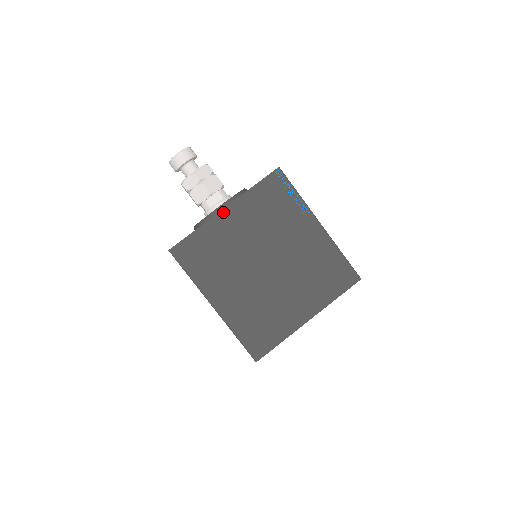
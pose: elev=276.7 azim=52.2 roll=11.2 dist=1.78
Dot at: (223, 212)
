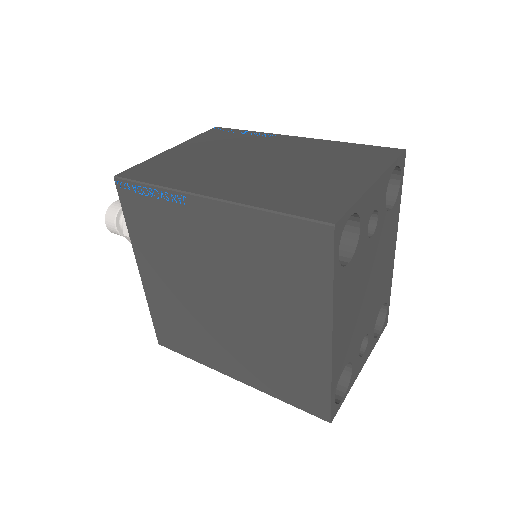
Dot at: (142, 276)
